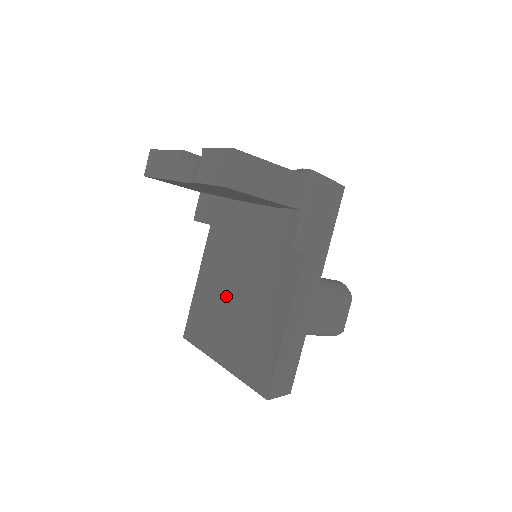
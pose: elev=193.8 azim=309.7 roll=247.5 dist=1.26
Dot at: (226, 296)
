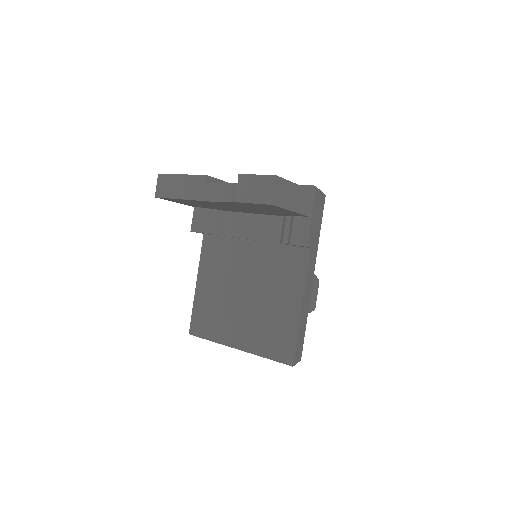
Dot at: (234, 292)
